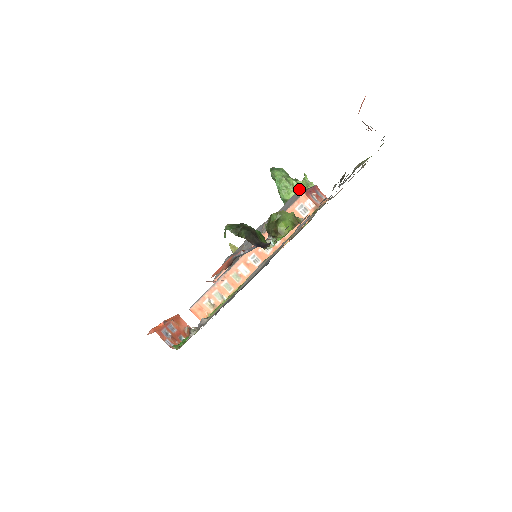
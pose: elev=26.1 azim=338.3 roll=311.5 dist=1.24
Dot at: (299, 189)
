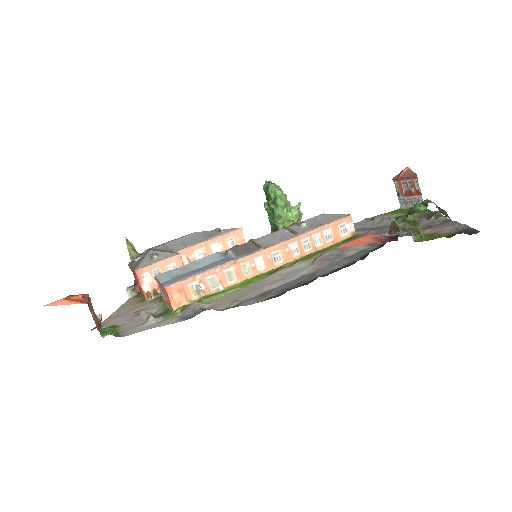
Dot at: occluded
